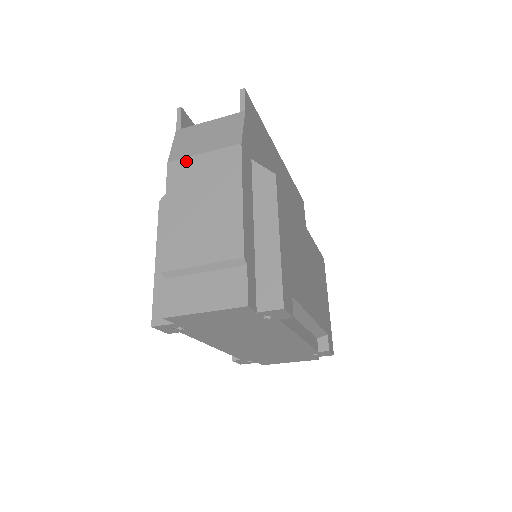
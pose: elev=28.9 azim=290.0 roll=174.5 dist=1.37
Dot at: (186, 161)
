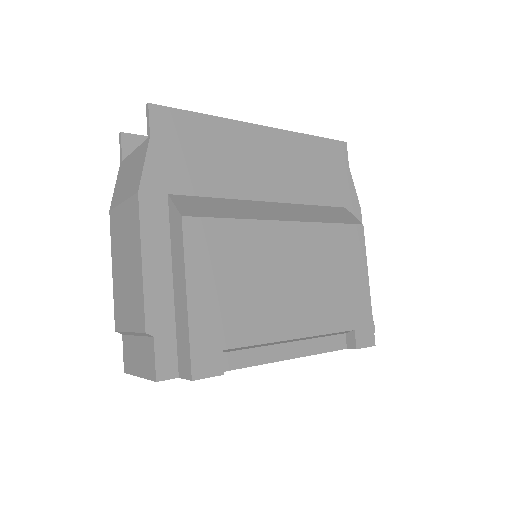
Dot at: (116, 211)
